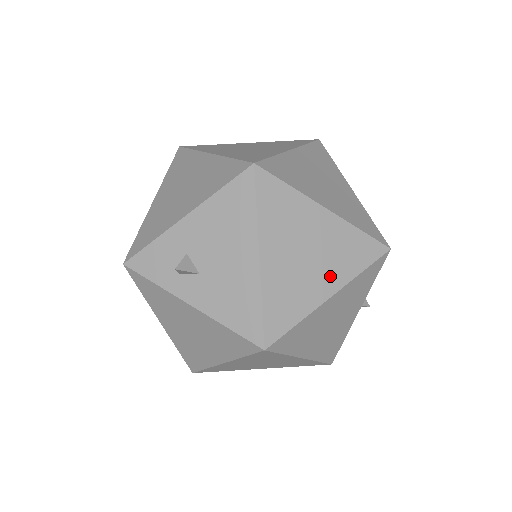
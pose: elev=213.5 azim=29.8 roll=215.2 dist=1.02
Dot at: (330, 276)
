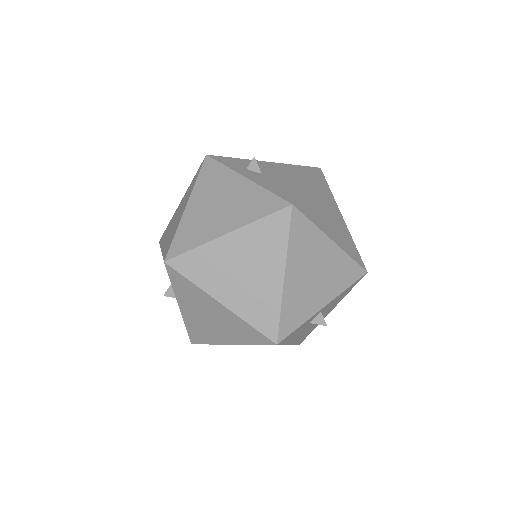
Dot at: (335, 235)
